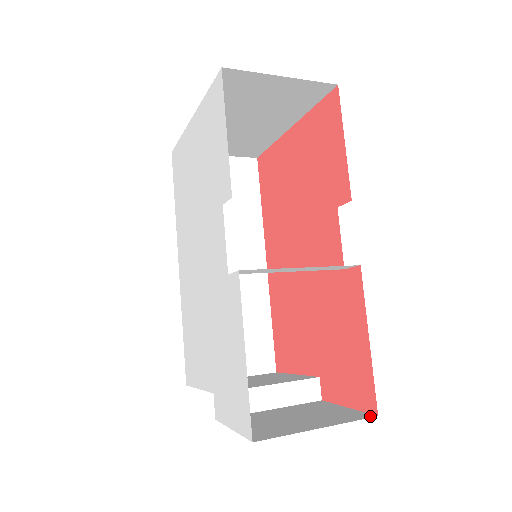
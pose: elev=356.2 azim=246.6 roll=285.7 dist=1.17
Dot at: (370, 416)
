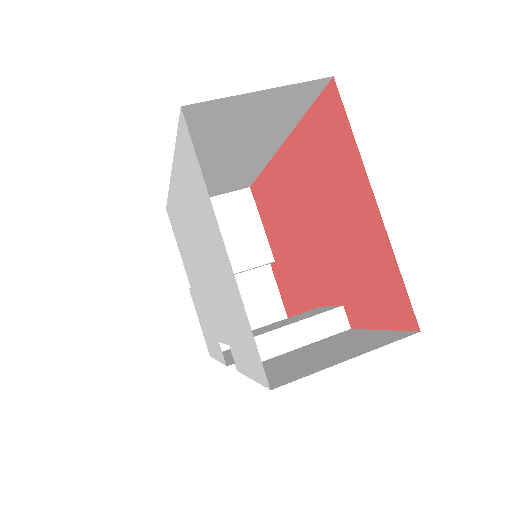
Dot at: occluded
